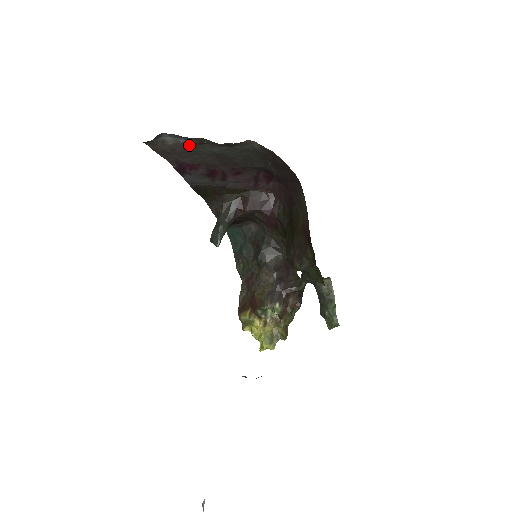
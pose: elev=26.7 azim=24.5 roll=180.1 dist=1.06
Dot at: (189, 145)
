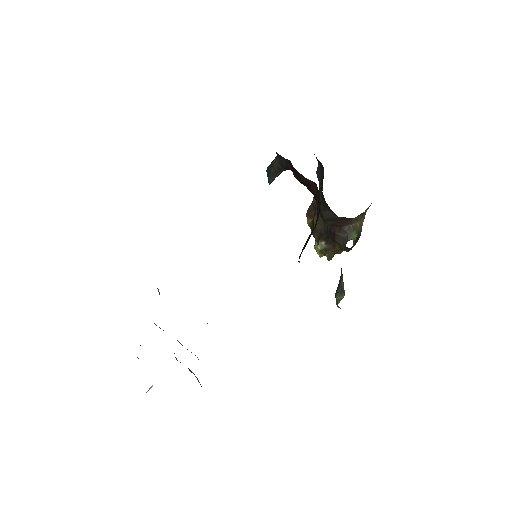
Dot at: occluded
